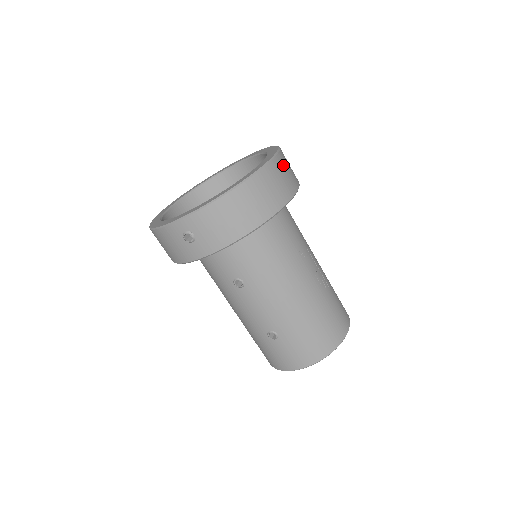
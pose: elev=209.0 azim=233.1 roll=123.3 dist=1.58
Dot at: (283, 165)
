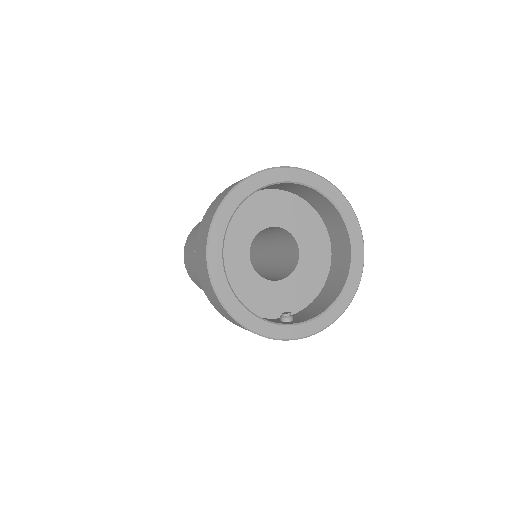
Dot at: occluded
